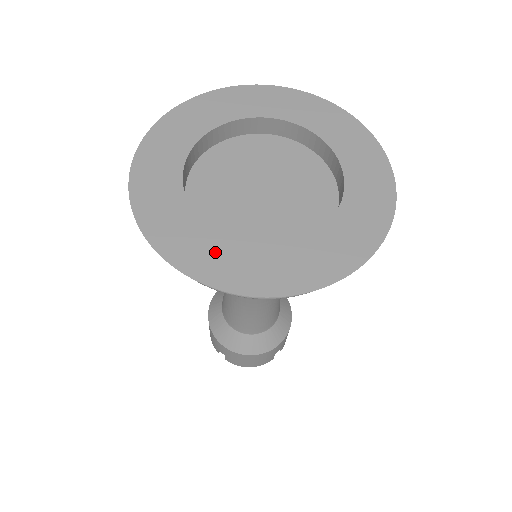
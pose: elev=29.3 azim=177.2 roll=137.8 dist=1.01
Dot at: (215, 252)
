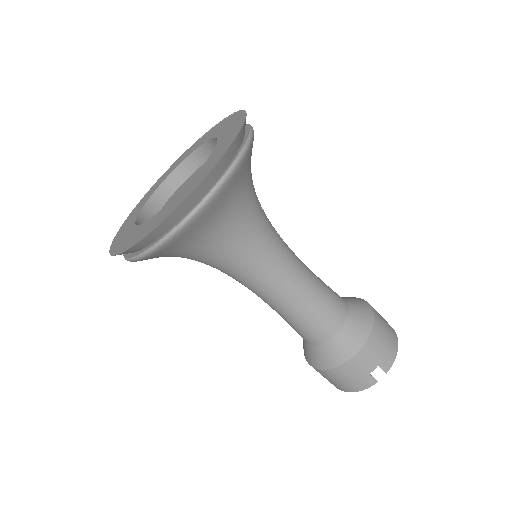
Dot at: (127, 236)
